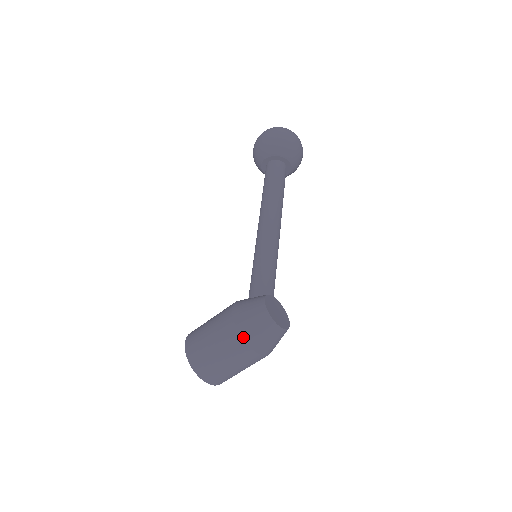
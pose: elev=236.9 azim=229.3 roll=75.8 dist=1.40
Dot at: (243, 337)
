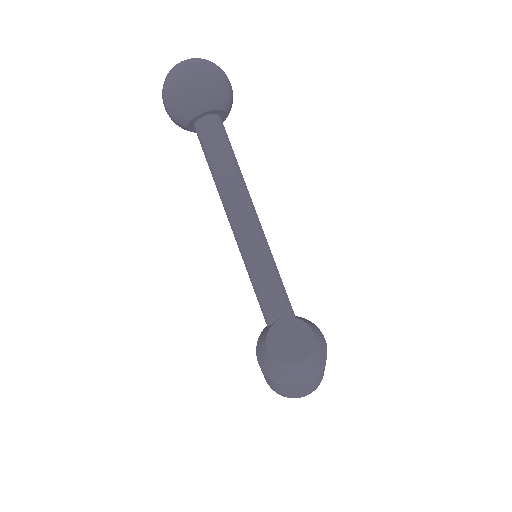
Dot at: (277, 383)
